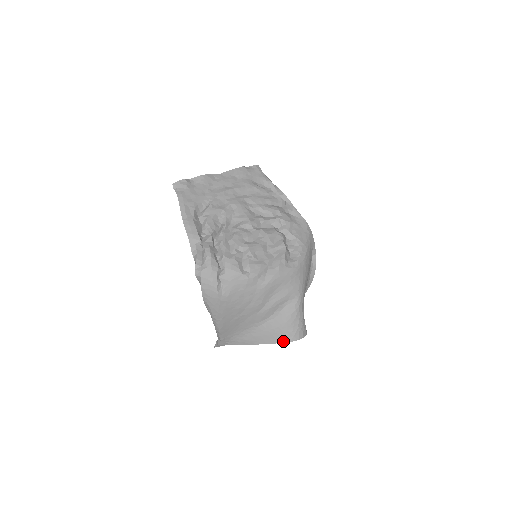
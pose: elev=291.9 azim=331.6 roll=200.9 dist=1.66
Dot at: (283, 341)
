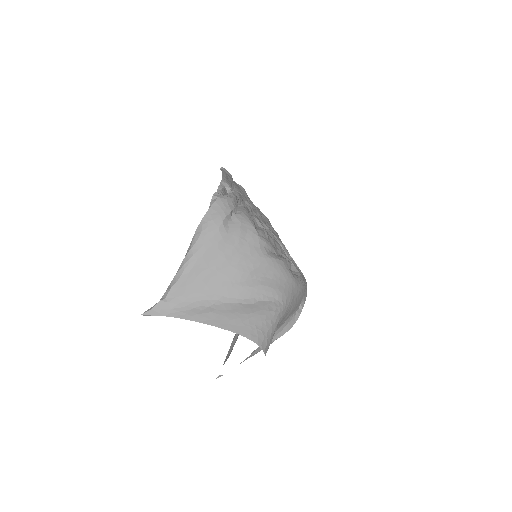
Dot at: (243, 333)
